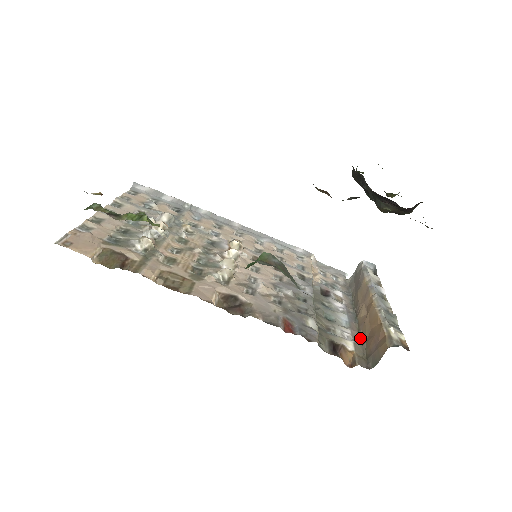
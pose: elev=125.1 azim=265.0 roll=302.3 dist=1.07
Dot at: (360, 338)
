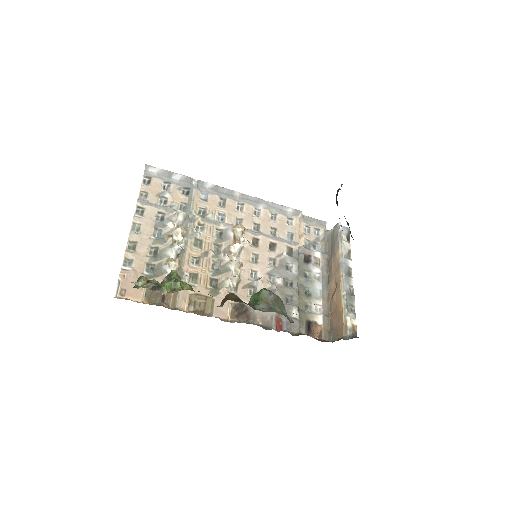
Dot at: (328, 308)
